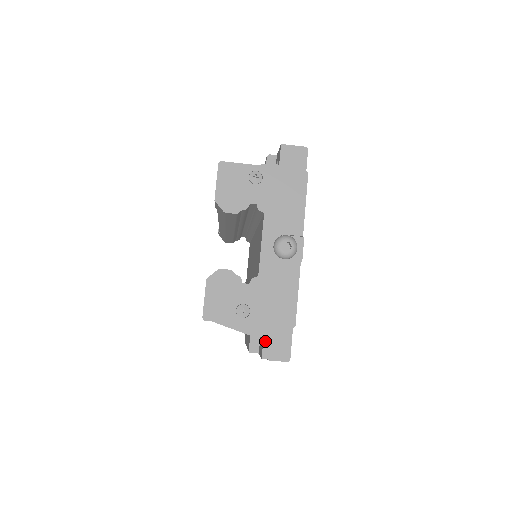
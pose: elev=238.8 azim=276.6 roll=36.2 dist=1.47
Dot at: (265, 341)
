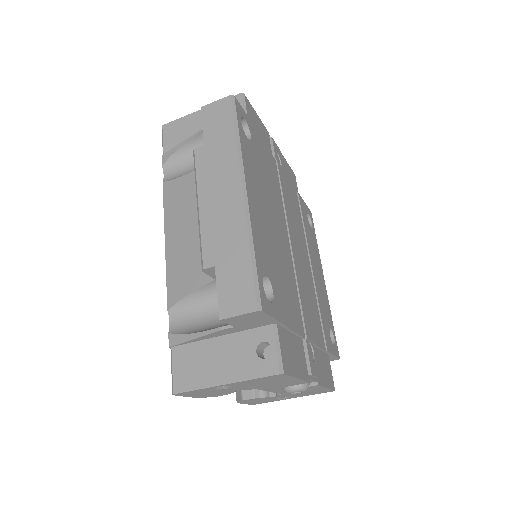
Dot at: occluded
